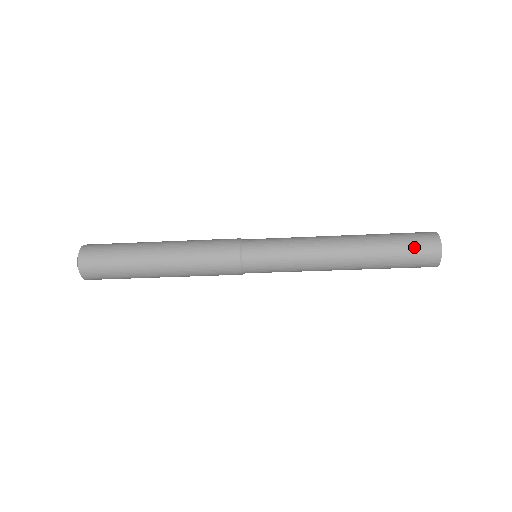
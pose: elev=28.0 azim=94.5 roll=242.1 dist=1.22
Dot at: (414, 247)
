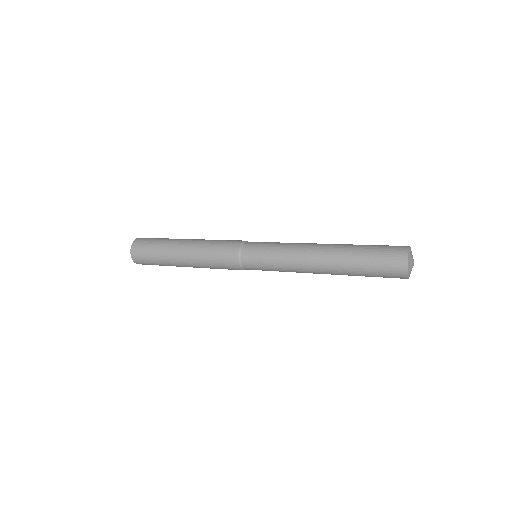
Dot at: (383, 277)
